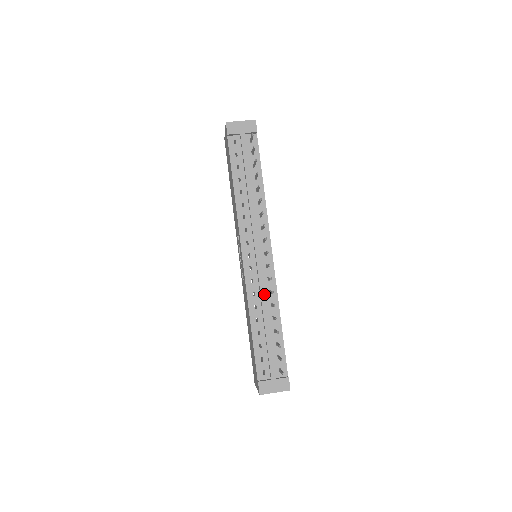
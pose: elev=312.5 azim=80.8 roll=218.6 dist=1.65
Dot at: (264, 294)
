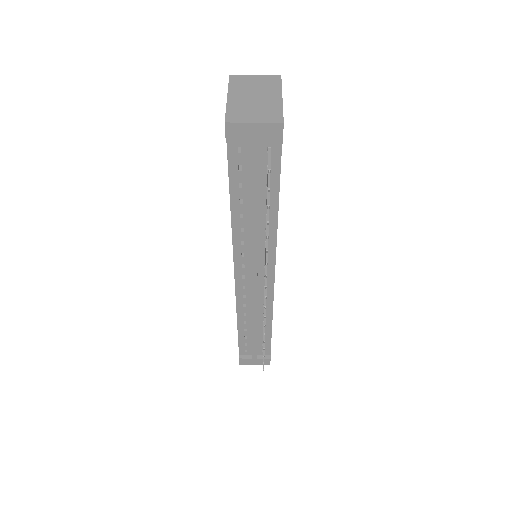
Dot at: (256, 311)
